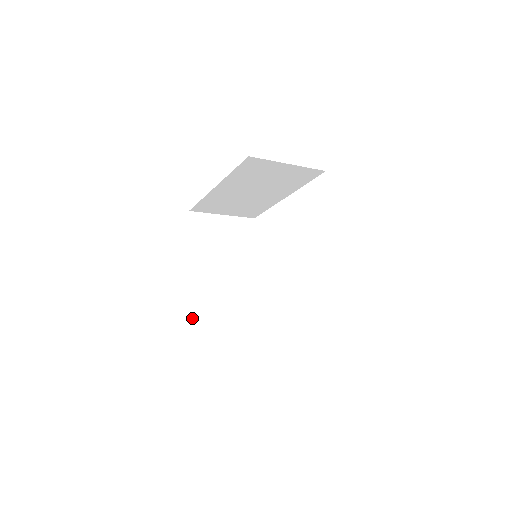
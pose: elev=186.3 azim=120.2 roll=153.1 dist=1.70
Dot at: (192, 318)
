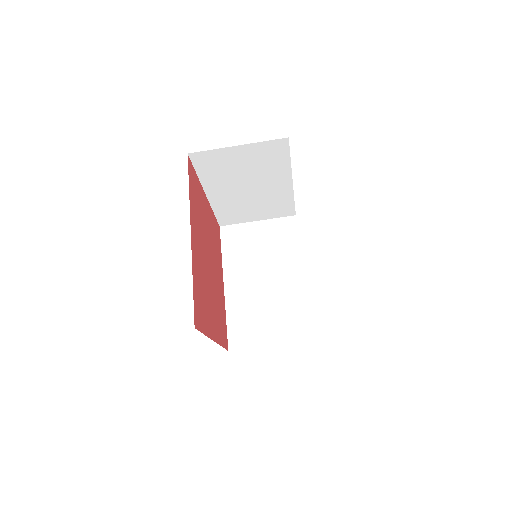
Dot at: occluded
